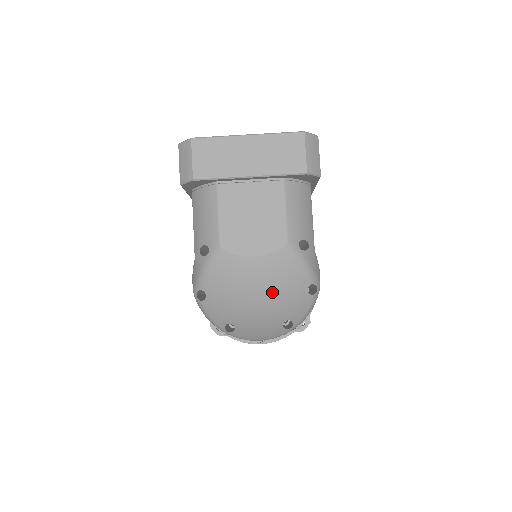
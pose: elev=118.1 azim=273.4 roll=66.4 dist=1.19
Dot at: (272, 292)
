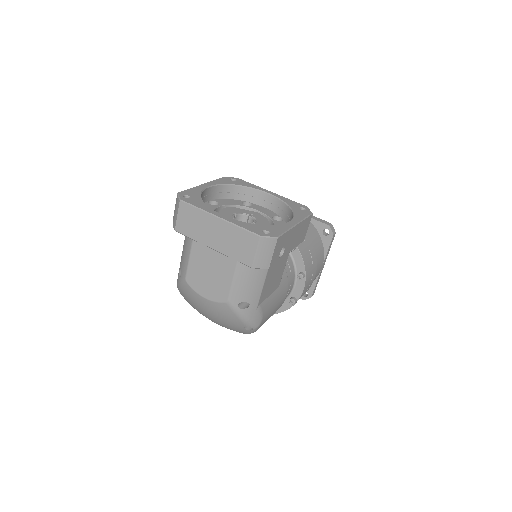
Dot at: (217, 319)
